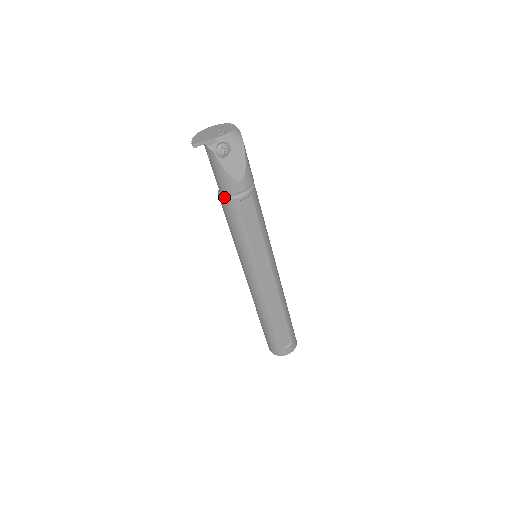
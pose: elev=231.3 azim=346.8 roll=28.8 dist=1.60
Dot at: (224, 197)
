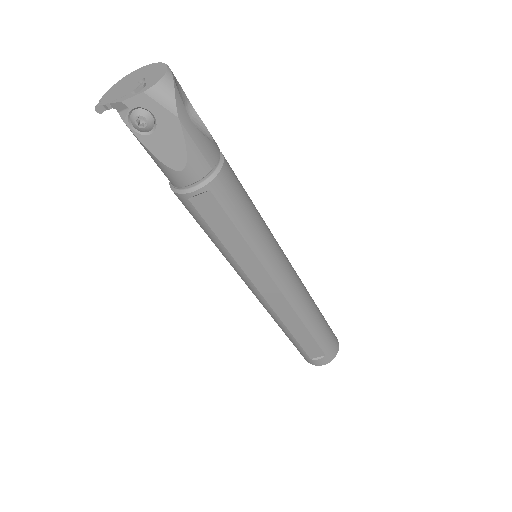
Dot at: (171, 186)
